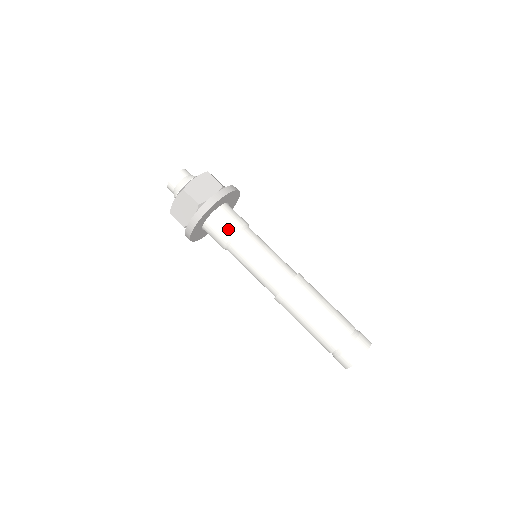
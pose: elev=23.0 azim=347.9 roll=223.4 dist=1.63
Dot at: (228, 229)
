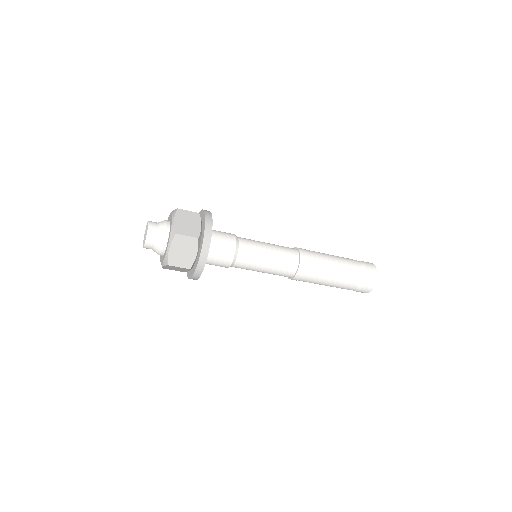
Dot at: (224, 263)
